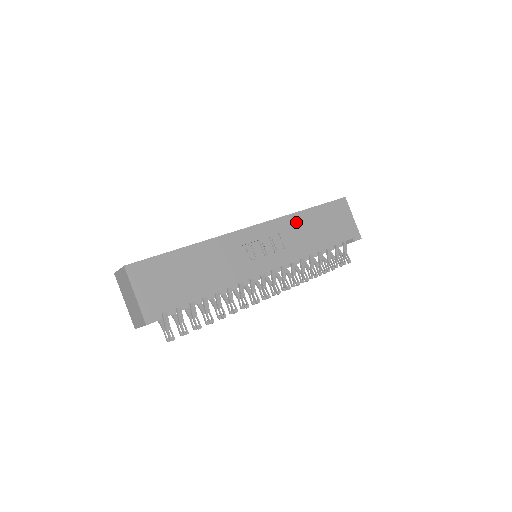
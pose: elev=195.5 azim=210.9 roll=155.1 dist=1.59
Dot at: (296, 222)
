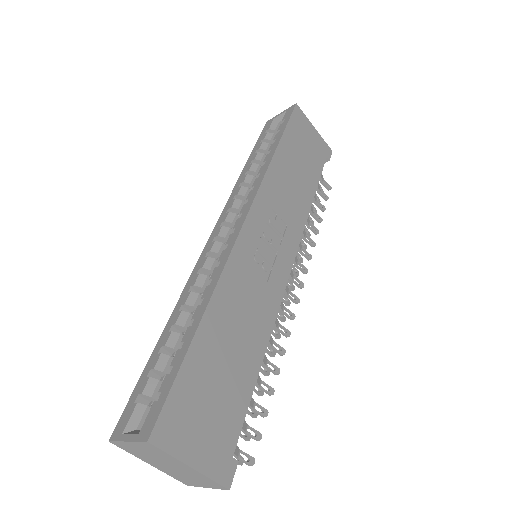
Dot at: (277, 177)
